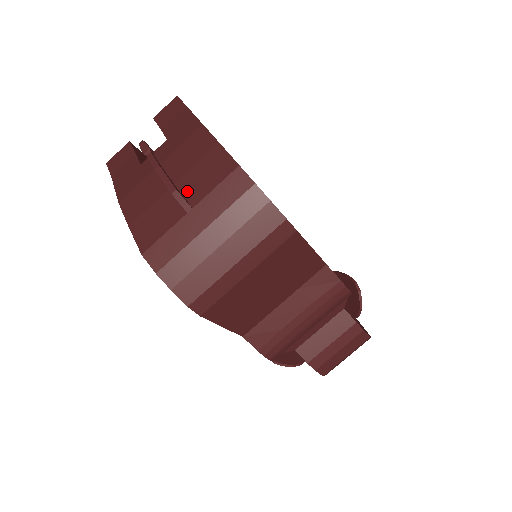
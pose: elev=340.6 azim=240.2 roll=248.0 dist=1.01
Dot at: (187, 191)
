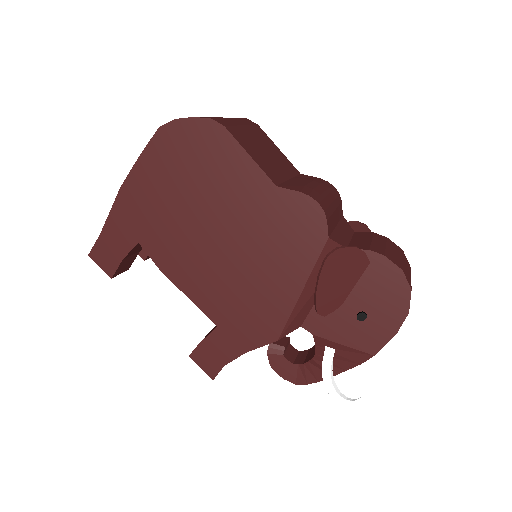
Dot at: occluded
